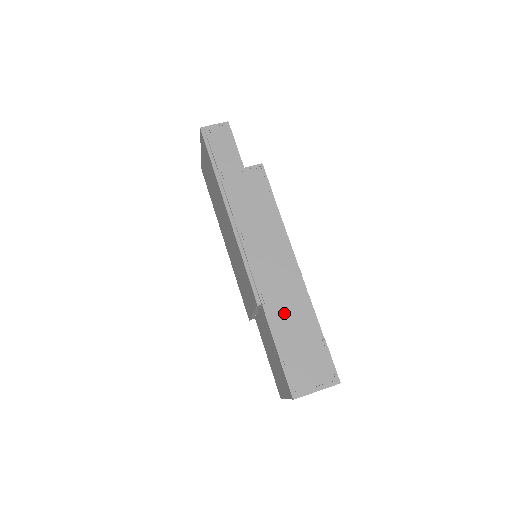
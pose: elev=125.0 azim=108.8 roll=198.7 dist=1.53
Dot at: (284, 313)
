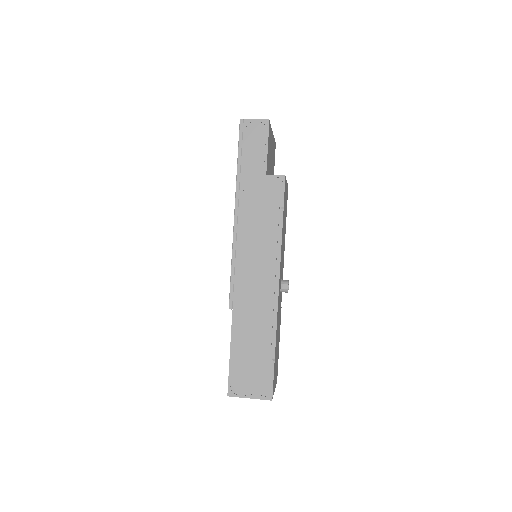
Dot at: (248, 324)
